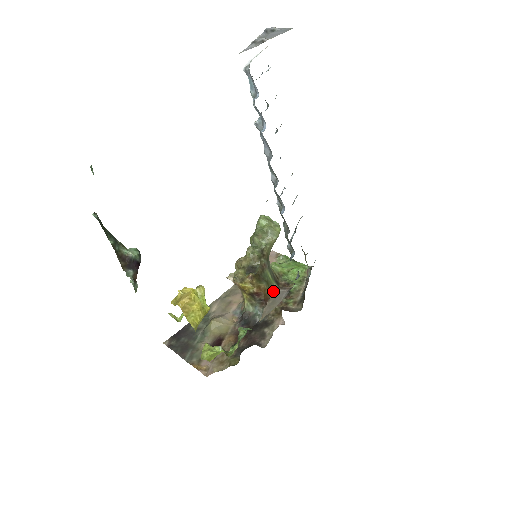
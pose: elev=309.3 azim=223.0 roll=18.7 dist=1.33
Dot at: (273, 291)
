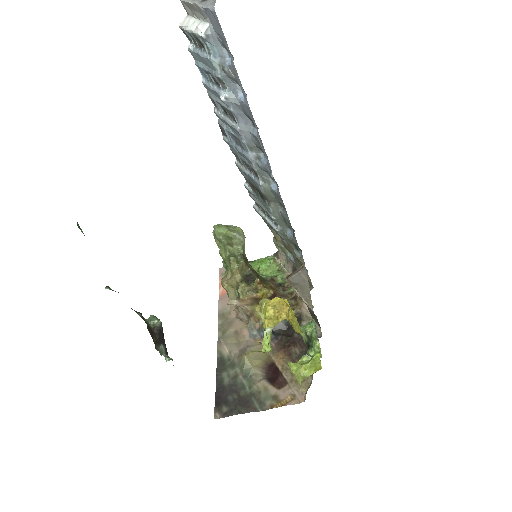
Dot at: (289, 281)
